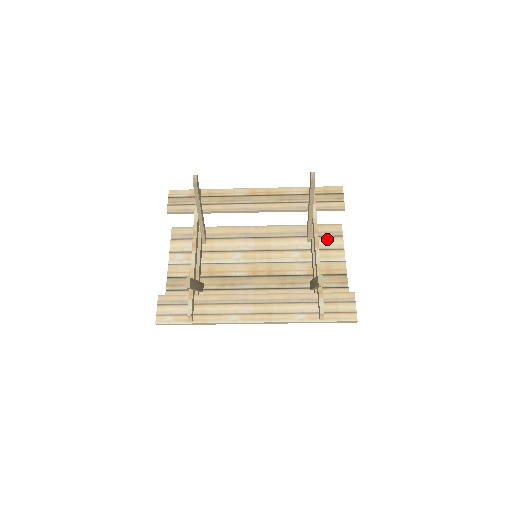
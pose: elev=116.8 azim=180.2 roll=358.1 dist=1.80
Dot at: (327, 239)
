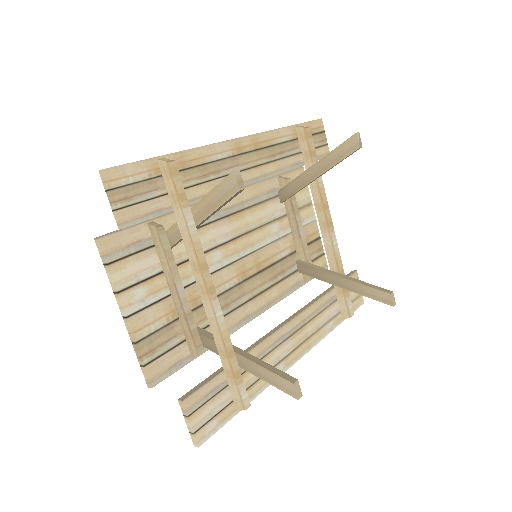
Dot at: (296, 193)
